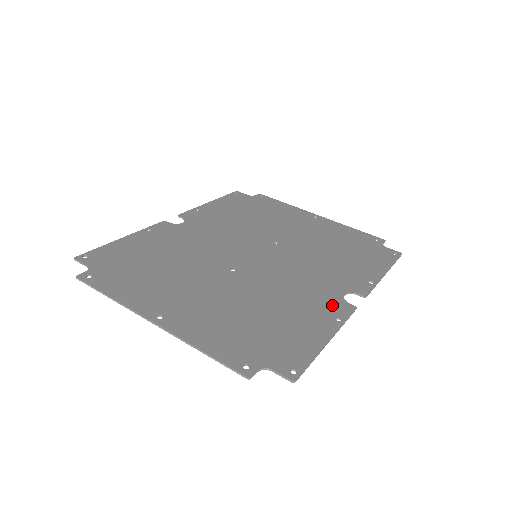
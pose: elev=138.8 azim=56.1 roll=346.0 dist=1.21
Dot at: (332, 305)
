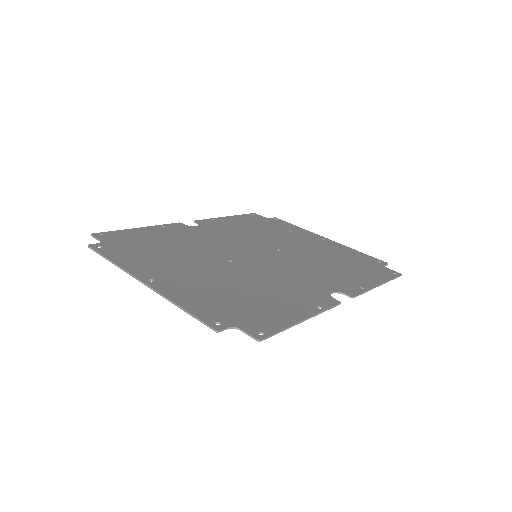
Dot at: (317, 297)
